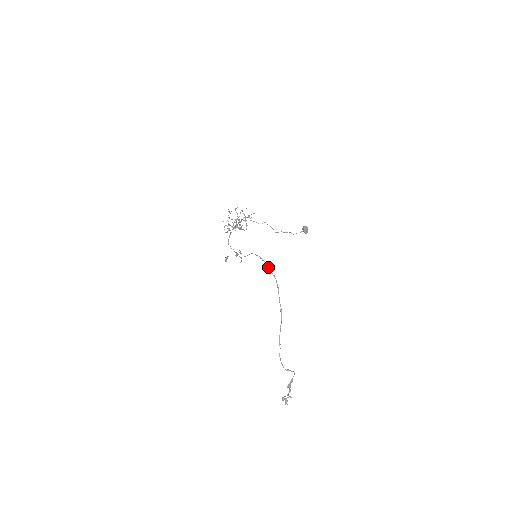
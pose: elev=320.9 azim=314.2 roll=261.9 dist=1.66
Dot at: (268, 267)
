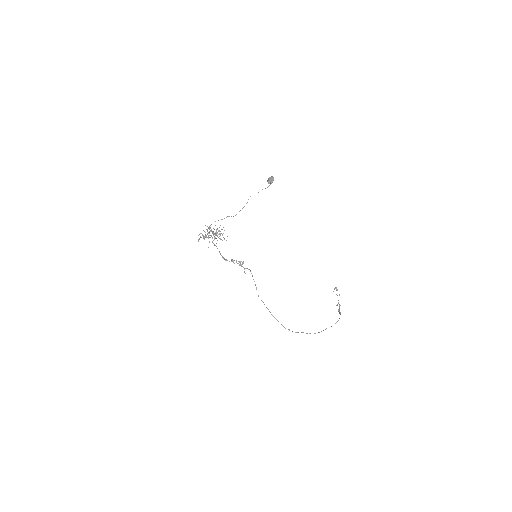
Dot at: occluded
